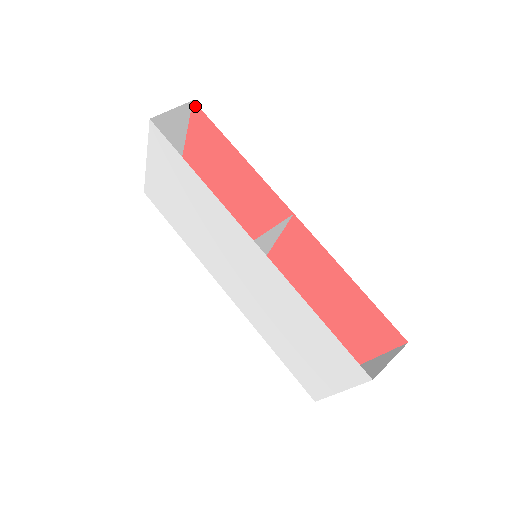
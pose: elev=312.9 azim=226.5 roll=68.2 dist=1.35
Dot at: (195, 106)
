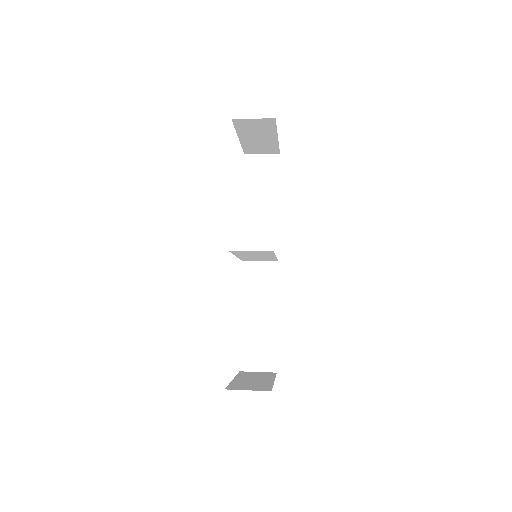
Dot at: occluded
